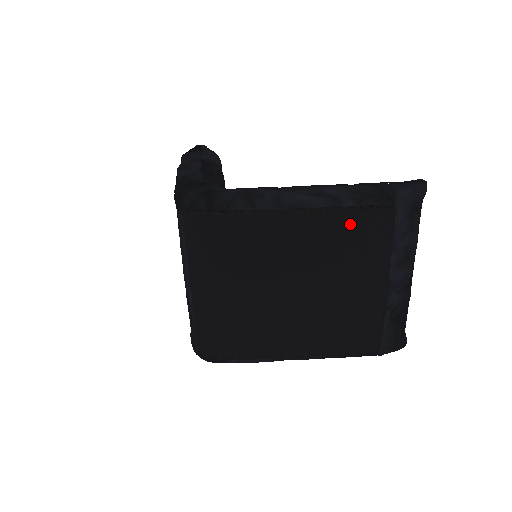
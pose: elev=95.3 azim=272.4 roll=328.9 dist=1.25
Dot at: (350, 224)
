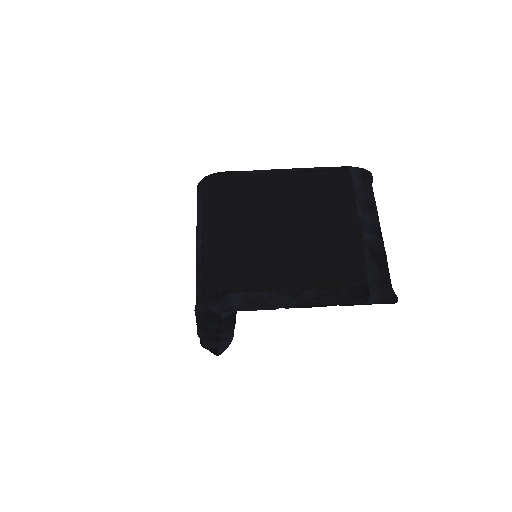
Dot at: (320, 180)
